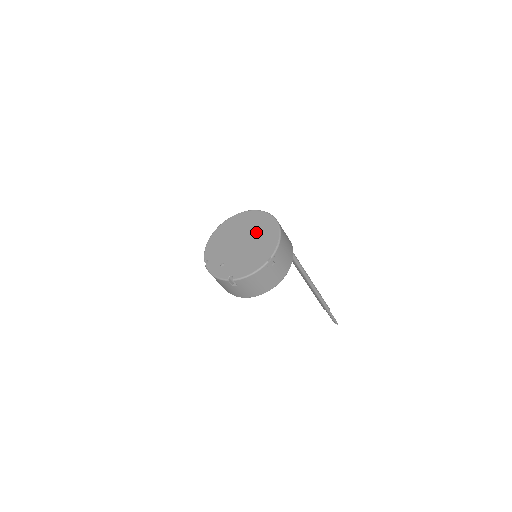
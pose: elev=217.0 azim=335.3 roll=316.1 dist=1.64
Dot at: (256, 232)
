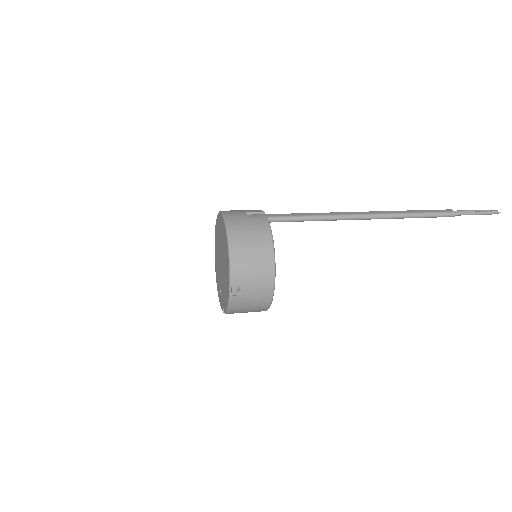
Dot at: (222, 247)
